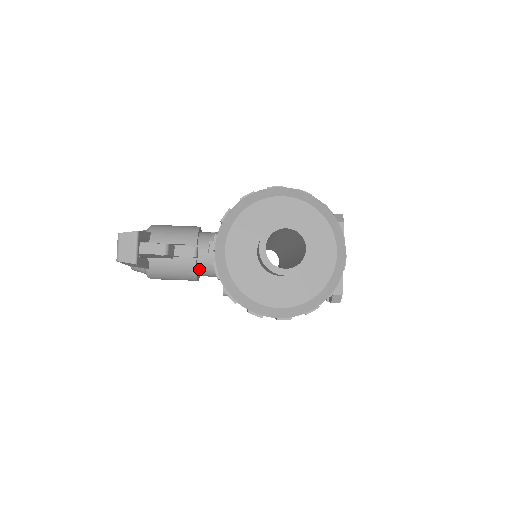
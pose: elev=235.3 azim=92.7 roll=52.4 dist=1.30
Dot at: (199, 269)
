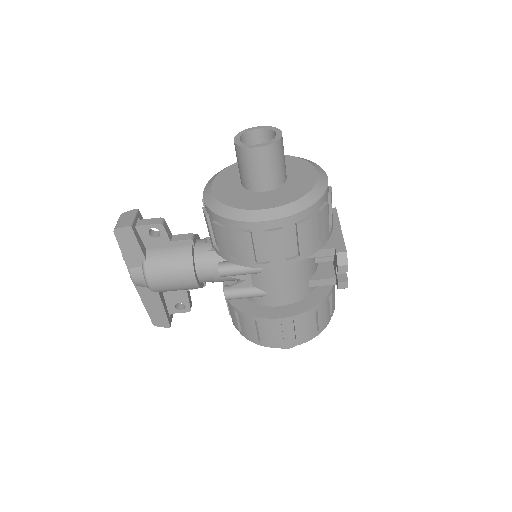
Dot at: (196, 259)
